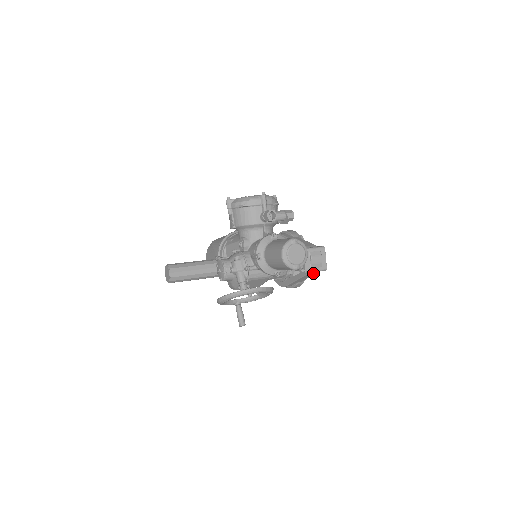
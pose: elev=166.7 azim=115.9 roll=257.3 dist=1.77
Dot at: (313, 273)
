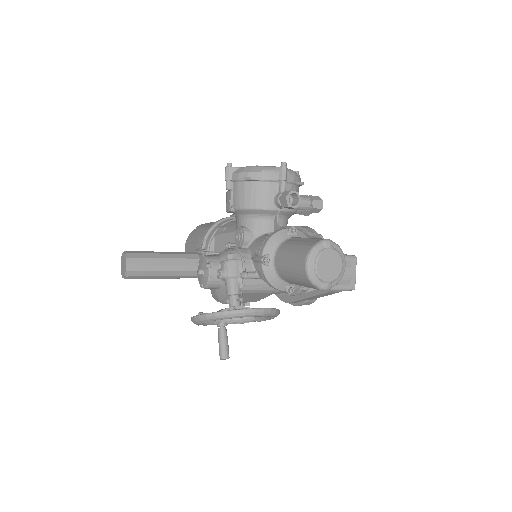
Dot at: (334, 291)
